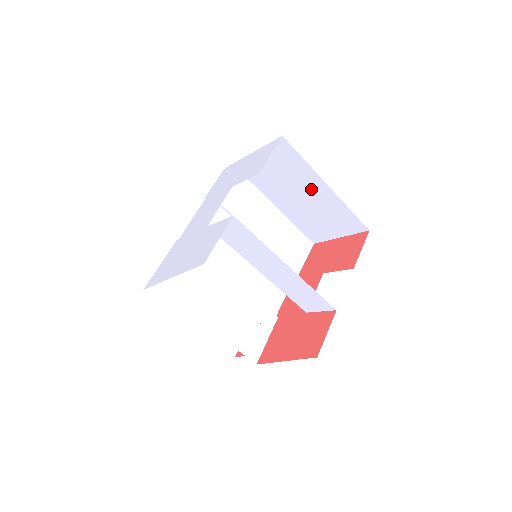
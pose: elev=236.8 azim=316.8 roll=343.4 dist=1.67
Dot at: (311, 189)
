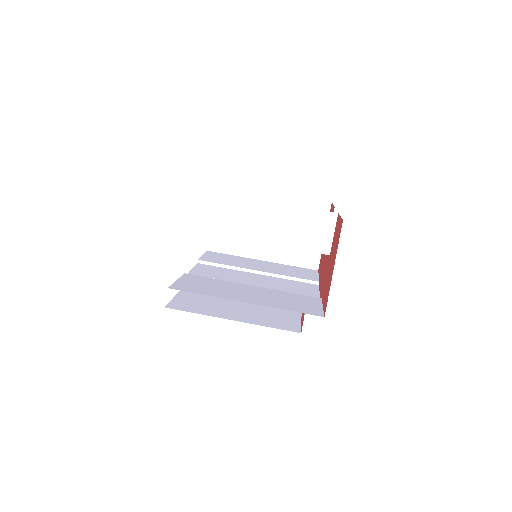
Dot at: occluded
